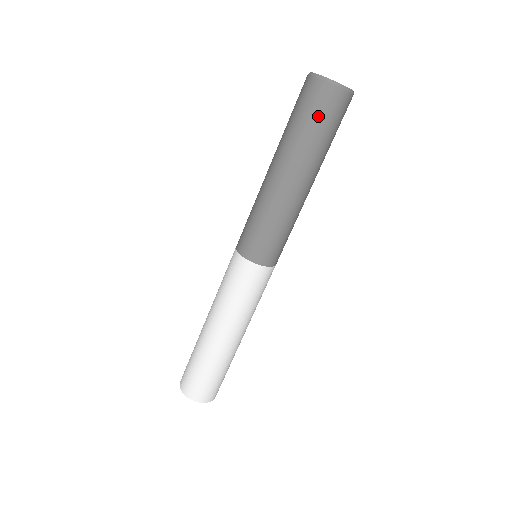
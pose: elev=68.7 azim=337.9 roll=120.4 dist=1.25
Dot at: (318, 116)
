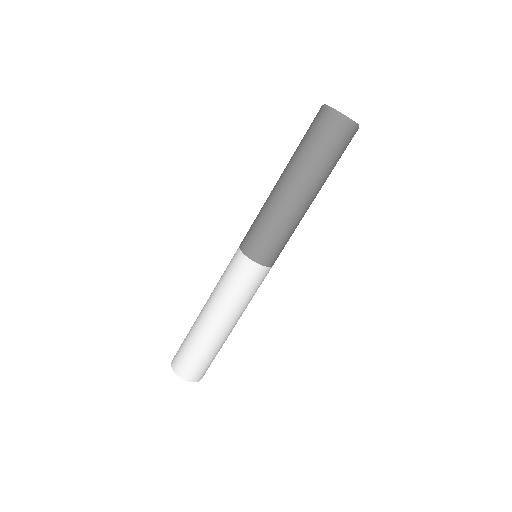
Dot at: (313, 134)
